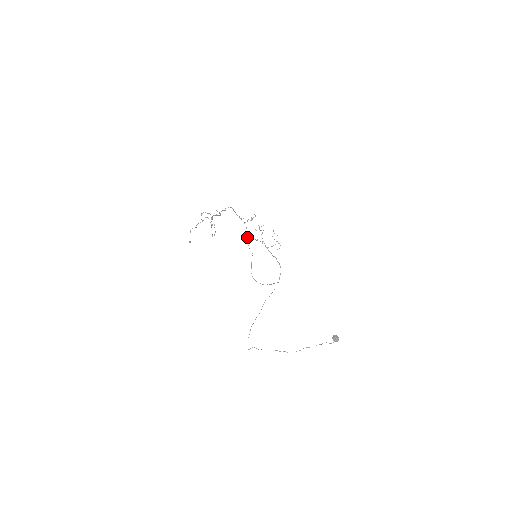
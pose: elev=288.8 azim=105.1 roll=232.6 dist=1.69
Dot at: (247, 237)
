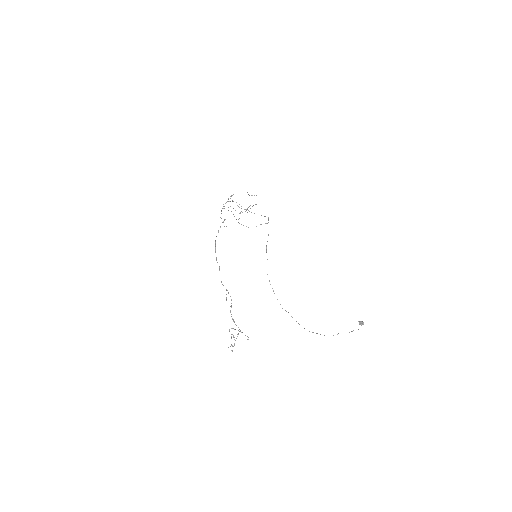
Dot at: (222, 208)
